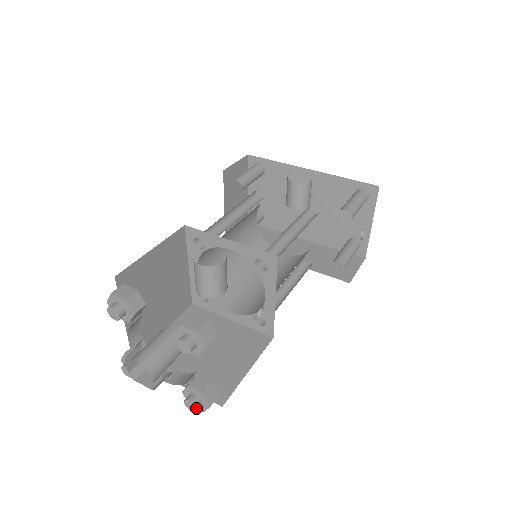
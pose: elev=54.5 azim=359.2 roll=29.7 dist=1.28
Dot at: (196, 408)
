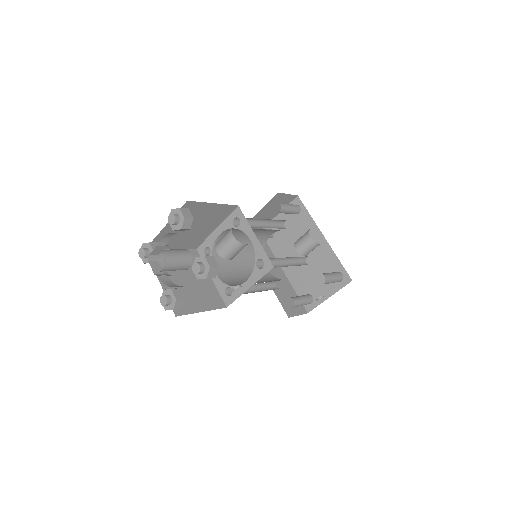
Dot at: (166, 304)
